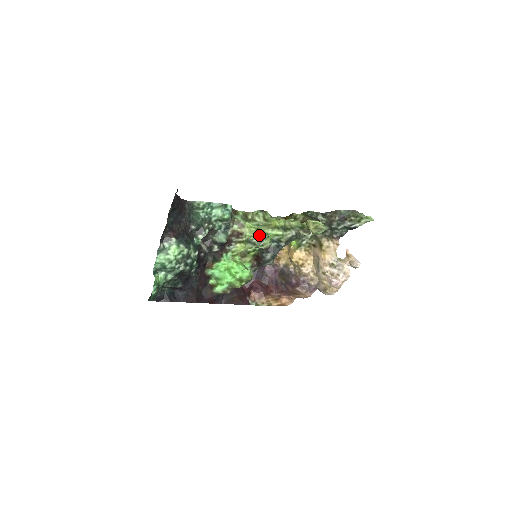
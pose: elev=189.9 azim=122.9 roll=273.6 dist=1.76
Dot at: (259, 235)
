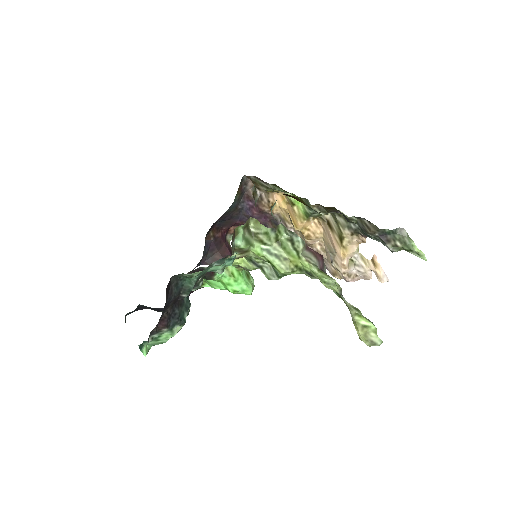
Dot at: (269, 263)
